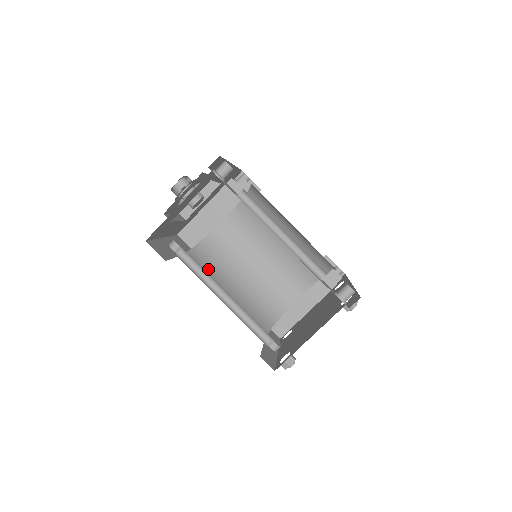
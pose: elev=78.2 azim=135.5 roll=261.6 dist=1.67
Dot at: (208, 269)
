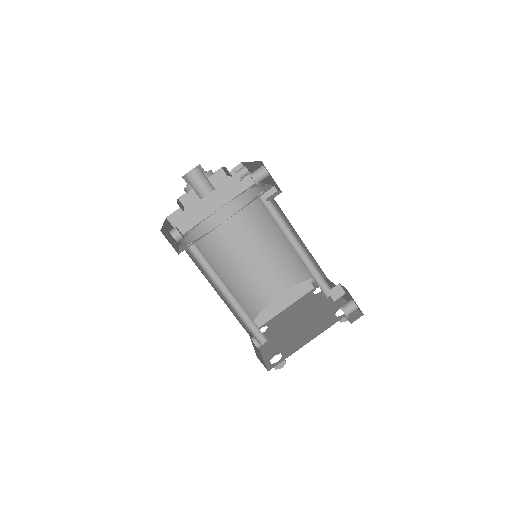
Dot at: occluded
